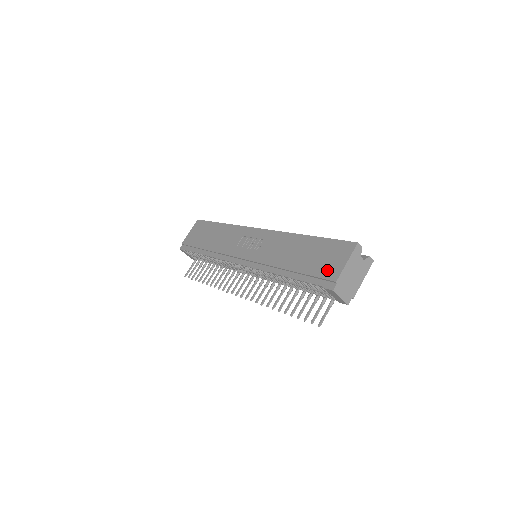
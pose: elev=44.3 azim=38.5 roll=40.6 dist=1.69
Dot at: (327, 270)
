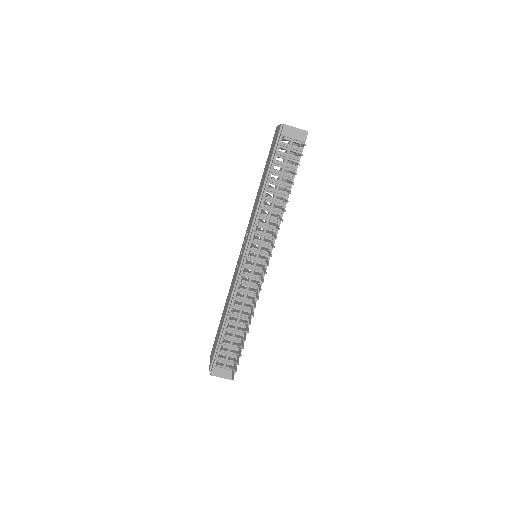
Dot at: (275, 139)
